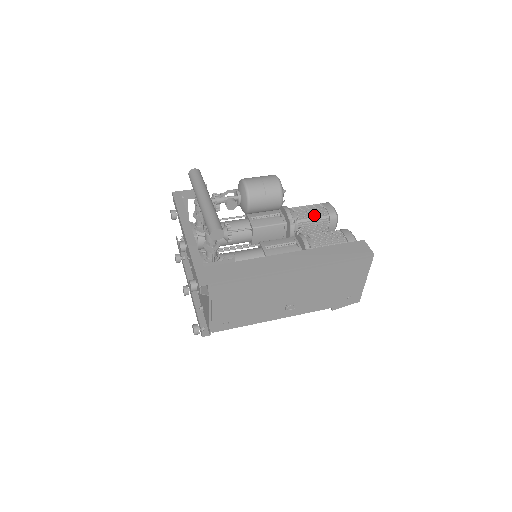
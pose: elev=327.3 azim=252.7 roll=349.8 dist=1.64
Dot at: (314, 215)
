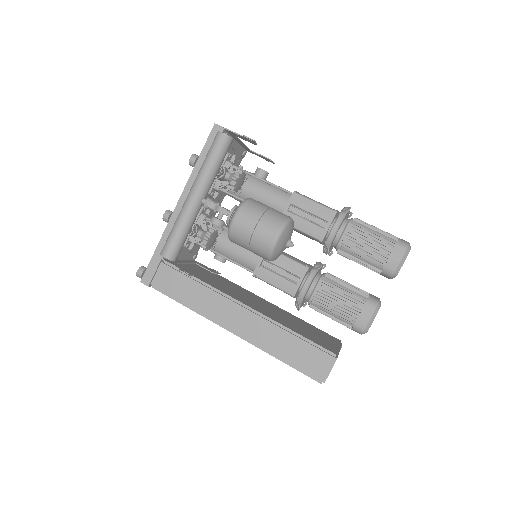
Dot at: (365, 255)
